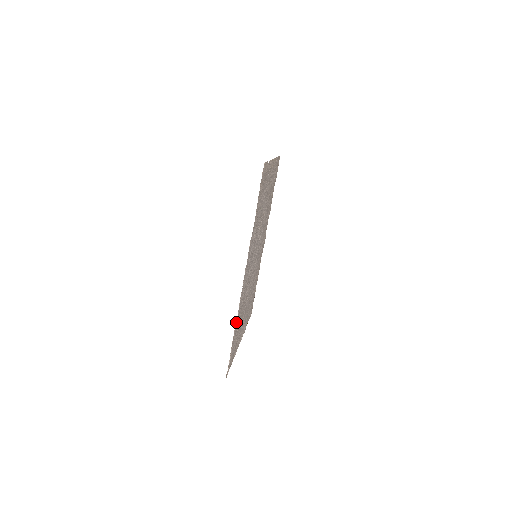
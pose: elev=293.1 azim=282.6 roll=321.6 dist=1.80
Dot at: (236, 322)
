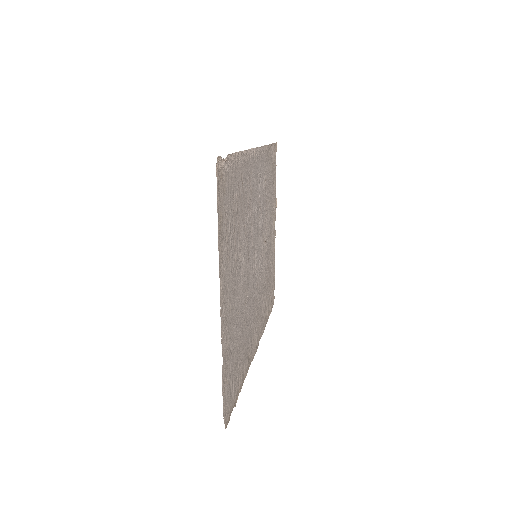
Dot at: (242, 157)
